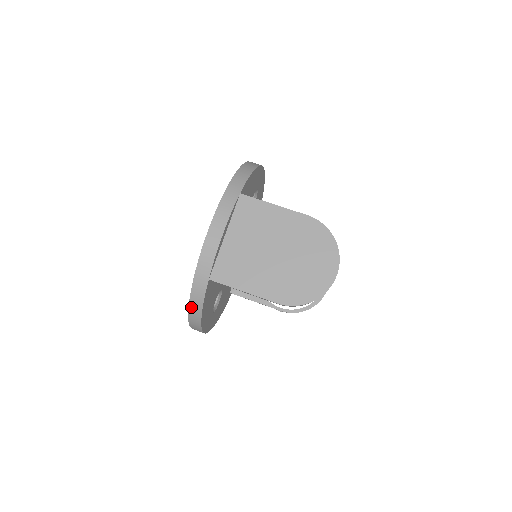
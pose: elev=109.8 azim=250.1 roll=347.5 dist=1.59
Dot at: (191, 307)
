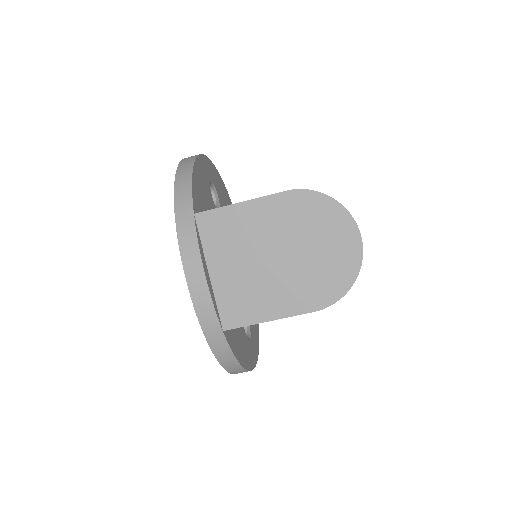
Dot at: (224, 364)
